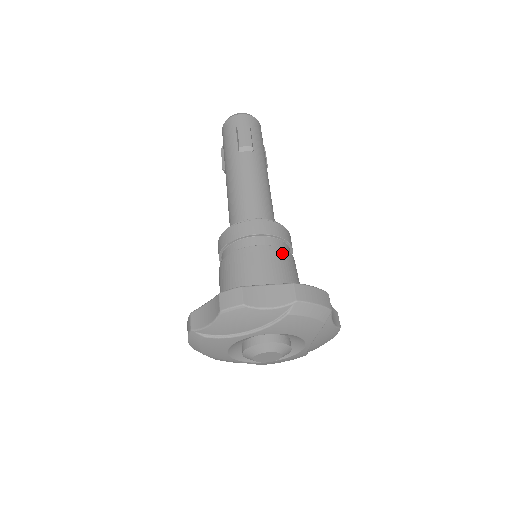
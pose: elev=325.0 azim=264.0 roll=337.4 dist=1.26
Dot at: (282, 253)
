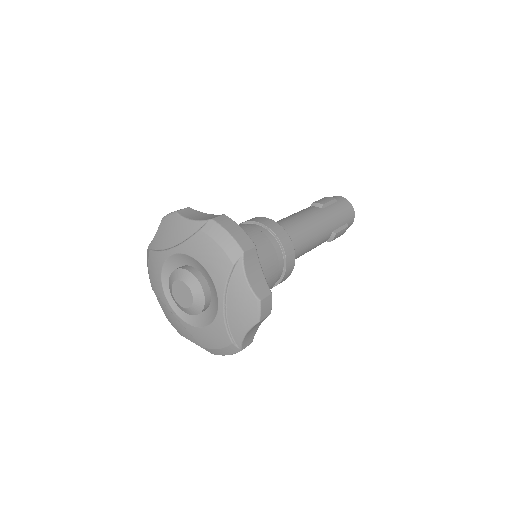
Dot at: (262, 236)
